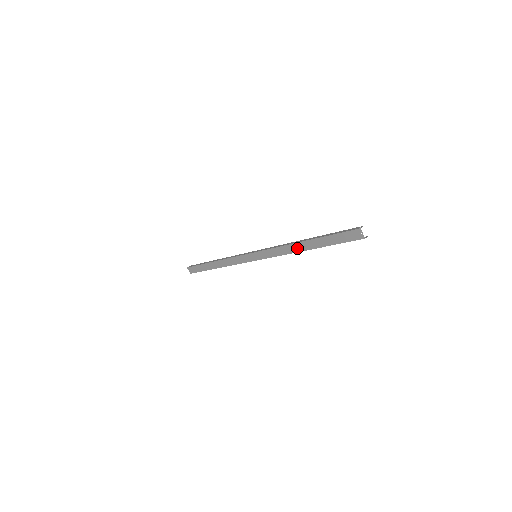
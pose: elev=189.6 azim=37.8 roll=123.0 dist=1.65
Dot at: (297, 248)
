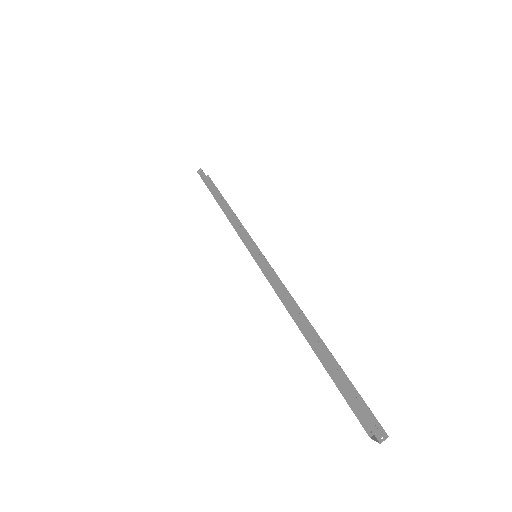
Dot at: occluded
